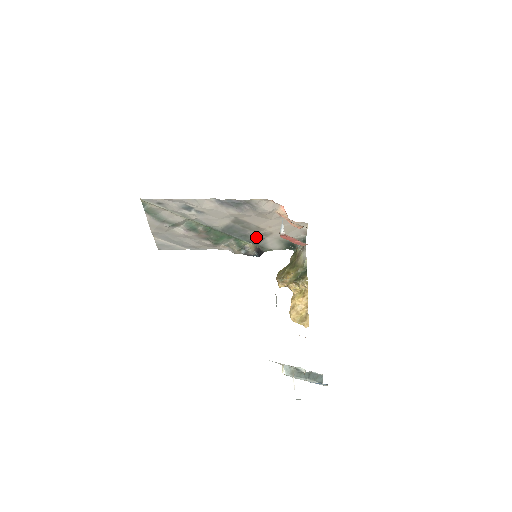
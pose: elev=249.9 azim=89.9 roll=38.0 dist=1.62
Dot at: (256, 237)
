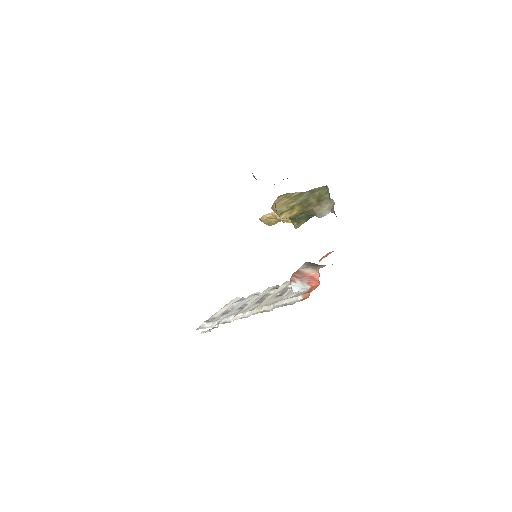
Dot at: occluded
